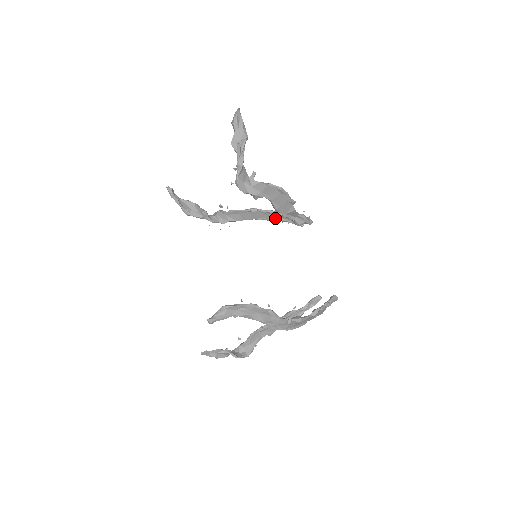
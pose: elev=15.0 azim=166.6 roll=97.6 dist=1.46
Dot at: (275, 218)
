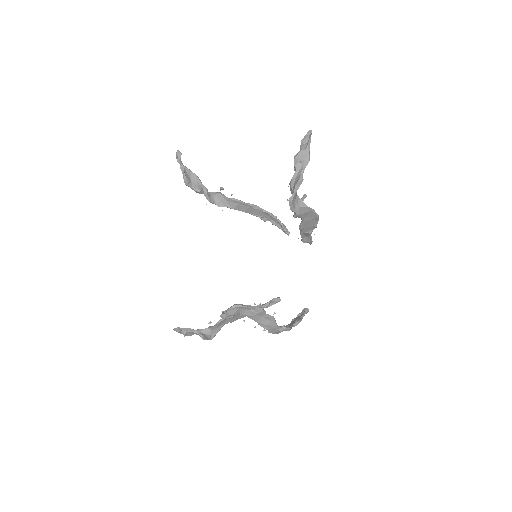
Dot at: (268, 219)
